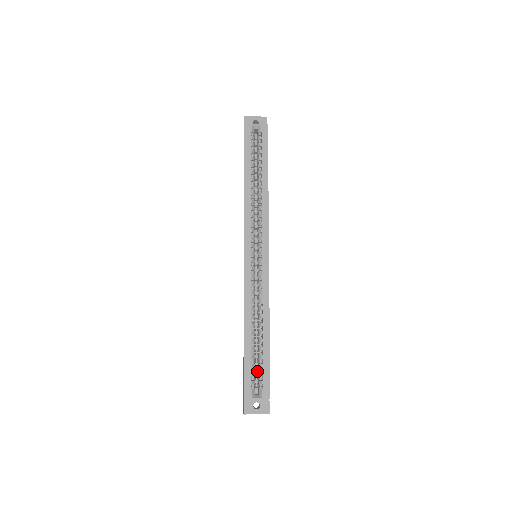
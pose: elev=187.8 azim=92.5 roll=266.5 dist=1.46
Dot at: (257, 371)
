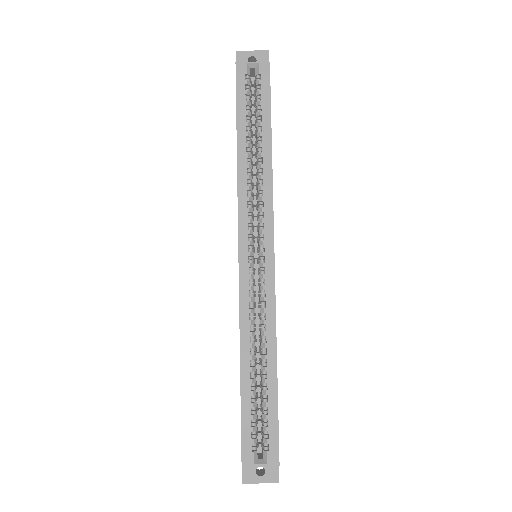
Dot at: (260, 421)
